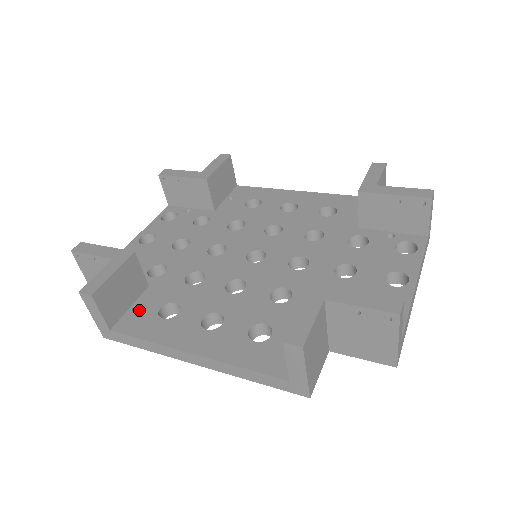
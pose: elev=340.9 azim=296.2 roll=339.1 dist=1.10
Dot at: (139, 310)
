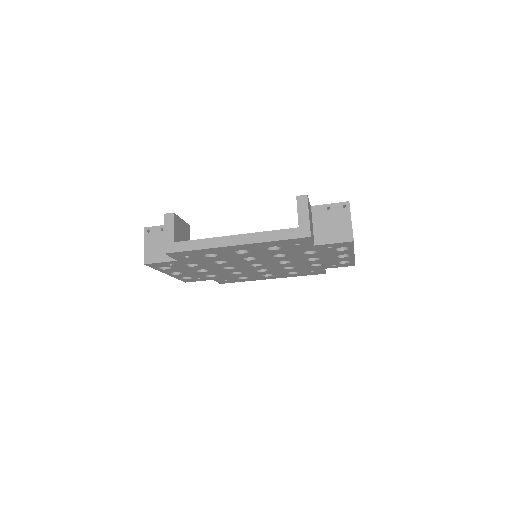
Dot at: occluded
